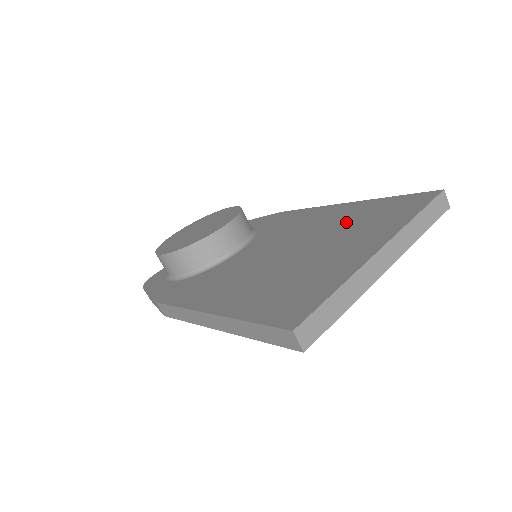
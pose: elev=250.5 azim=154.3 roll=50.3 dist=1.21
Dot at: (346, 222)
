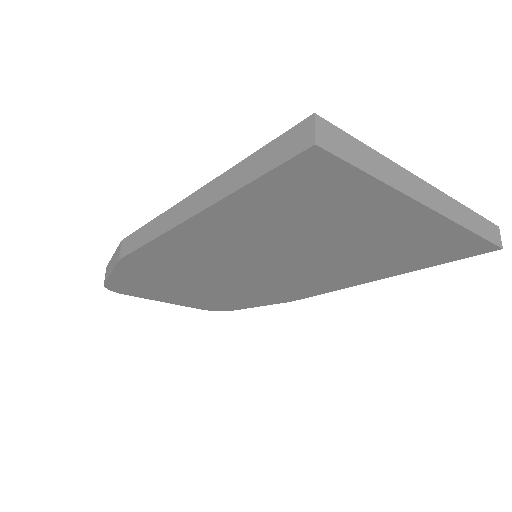
Dot at: occluded
